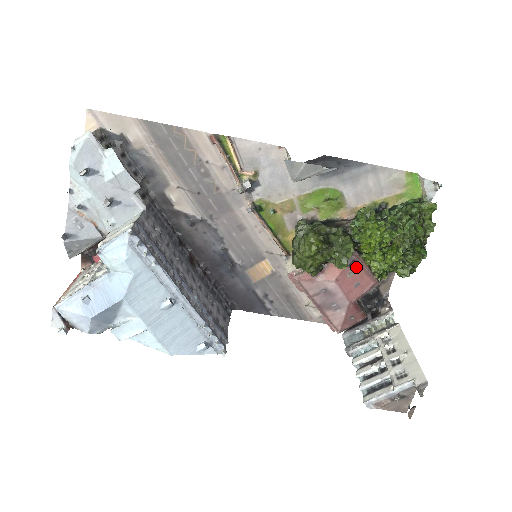
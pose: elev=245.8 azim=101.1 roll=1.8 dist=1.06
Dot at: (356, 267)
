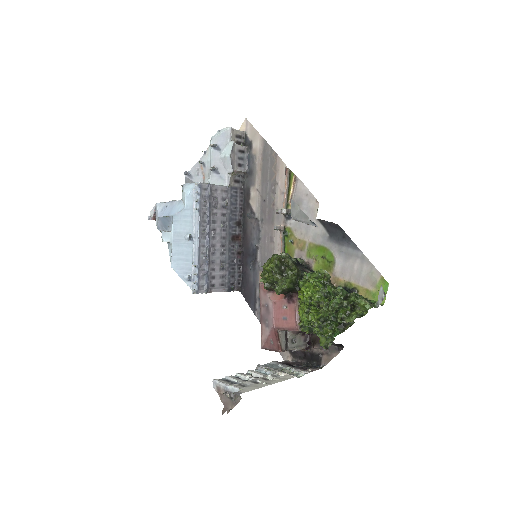
Dot at: (291, 305)
